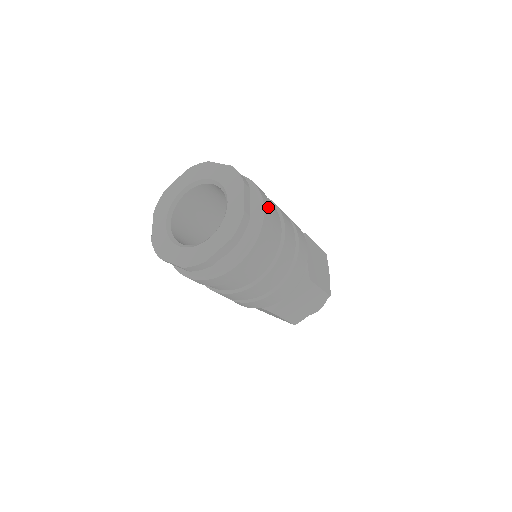
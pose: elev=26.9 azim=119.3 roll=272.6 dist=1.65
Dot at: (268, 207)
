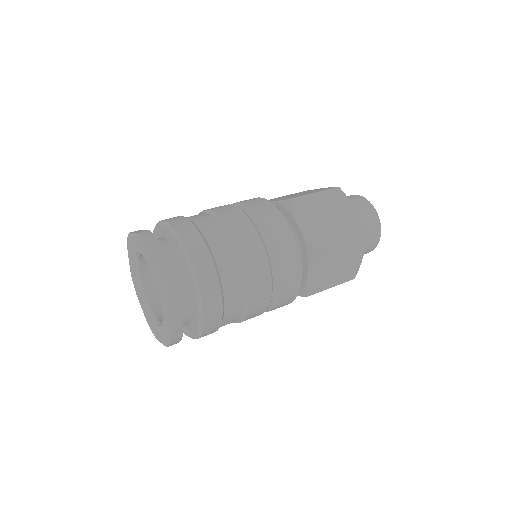
Dot at: (195, 243)
